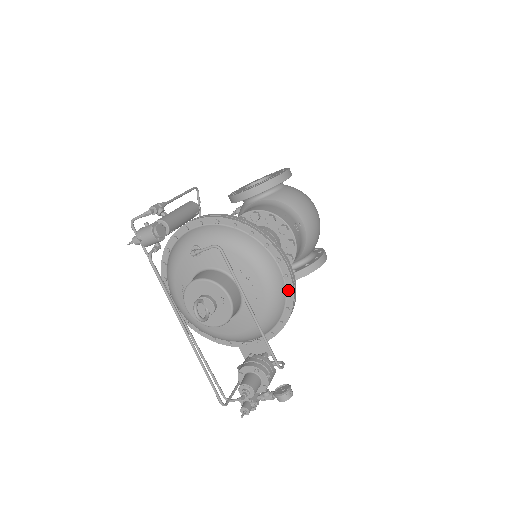
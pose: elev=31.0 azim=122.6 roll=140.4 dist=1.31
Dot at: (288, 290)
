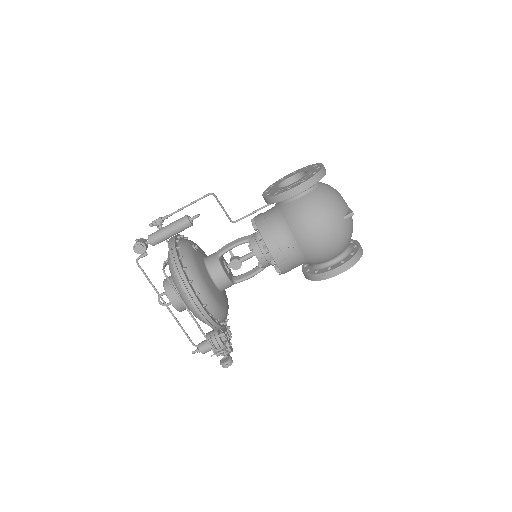
Dot at: (202, 317)
